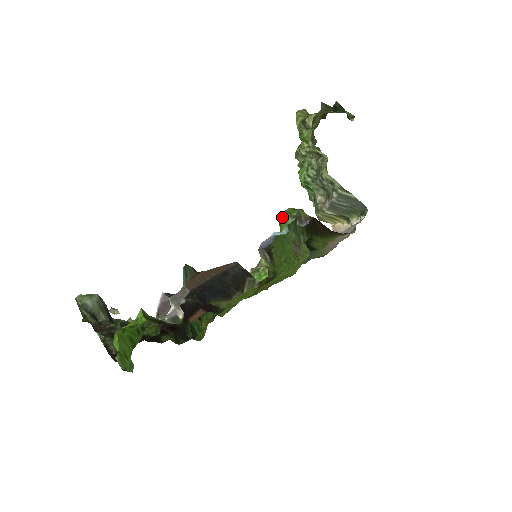
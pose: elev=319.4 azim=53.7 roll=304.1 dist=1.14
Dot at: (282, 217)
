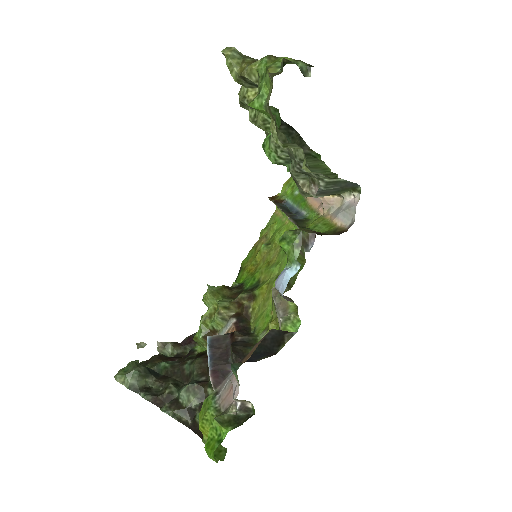
Dot at: (285, 247)
